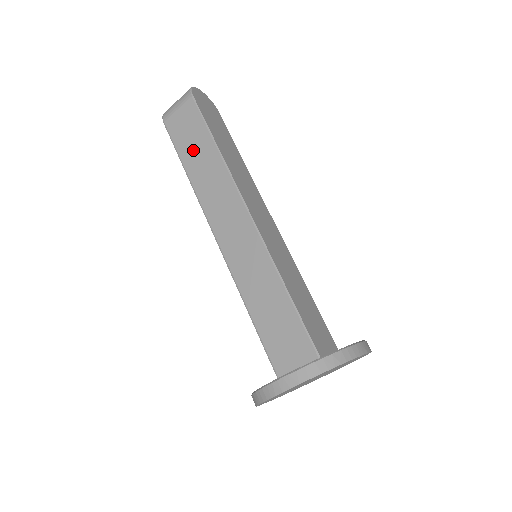
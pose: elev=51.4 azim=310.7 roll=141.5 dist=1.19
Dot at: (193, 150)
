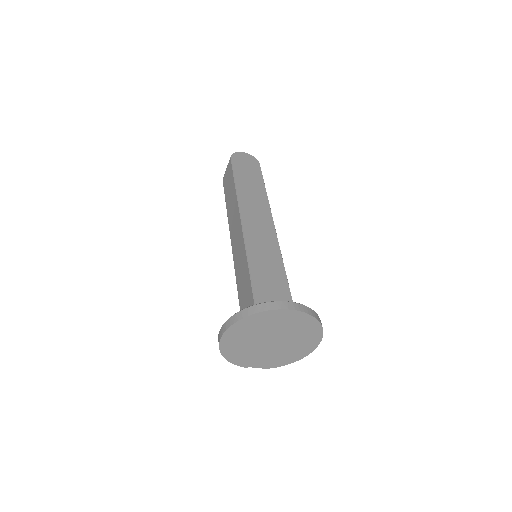
Dot at: (229, 192)
